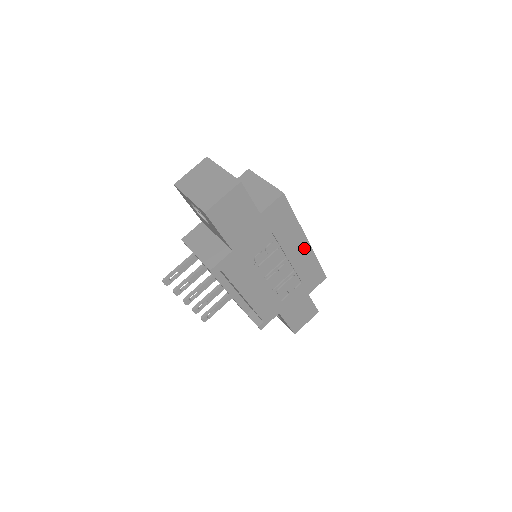
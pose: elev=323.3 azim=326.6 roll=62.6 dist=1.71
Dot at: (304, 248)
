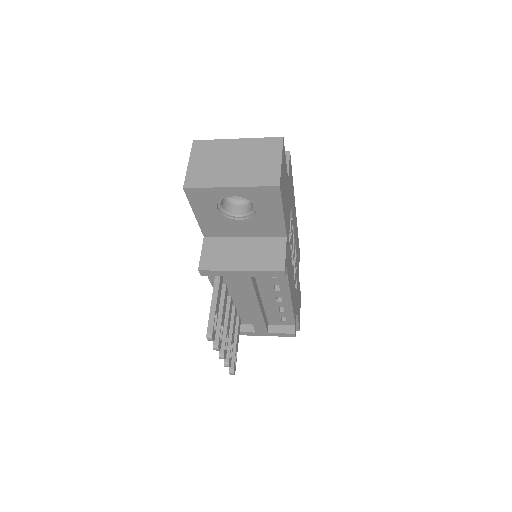
Dot at: (295, 220)
